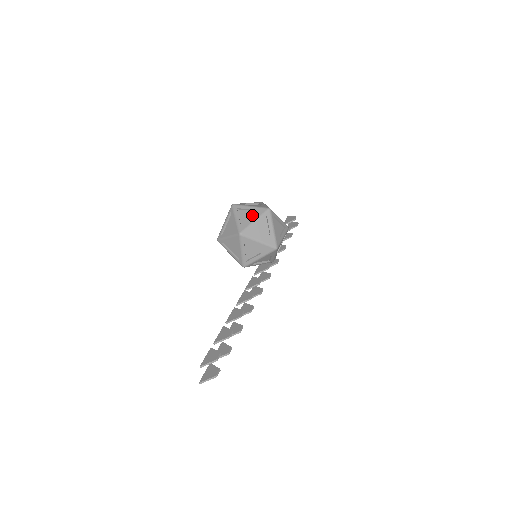
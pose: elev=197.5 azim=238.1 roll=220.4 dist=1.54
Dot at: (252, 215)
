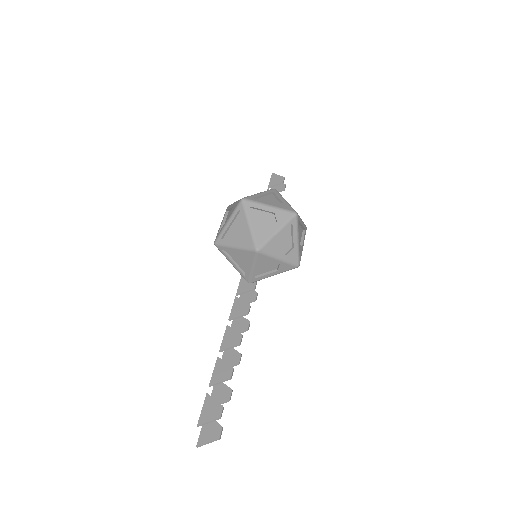
Dot at: (272, 220)
